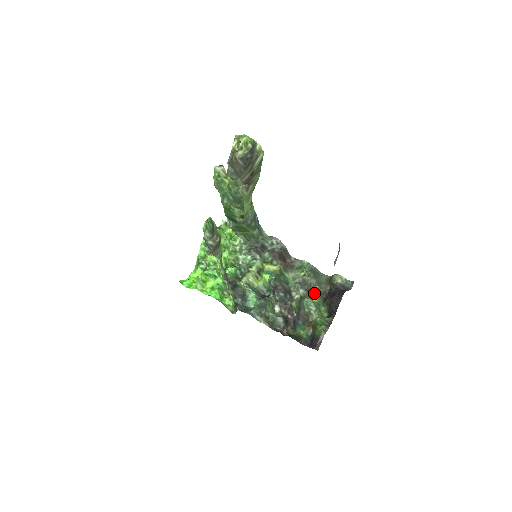
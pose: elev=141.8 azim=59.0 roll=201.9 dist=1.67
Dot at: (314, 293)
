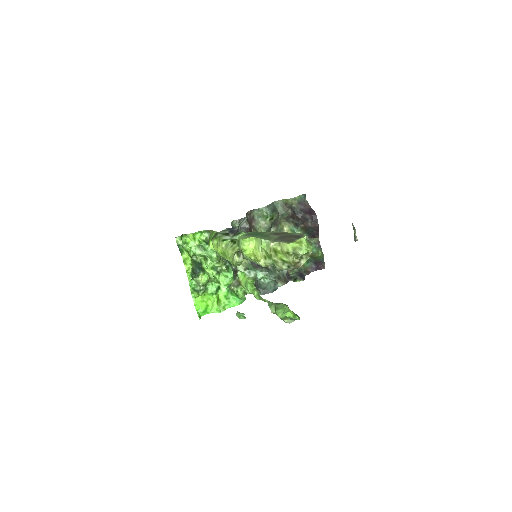
Dot at: (280, 223)
